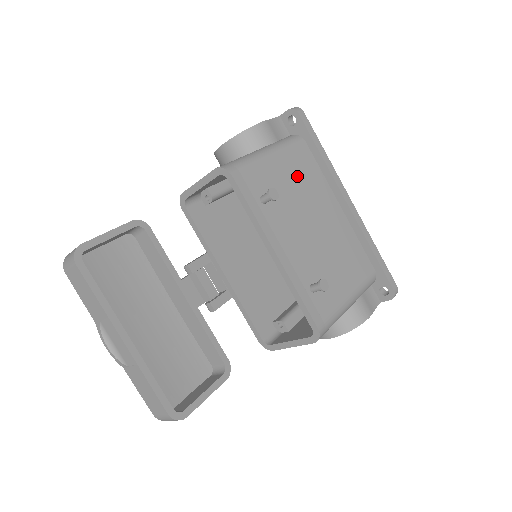
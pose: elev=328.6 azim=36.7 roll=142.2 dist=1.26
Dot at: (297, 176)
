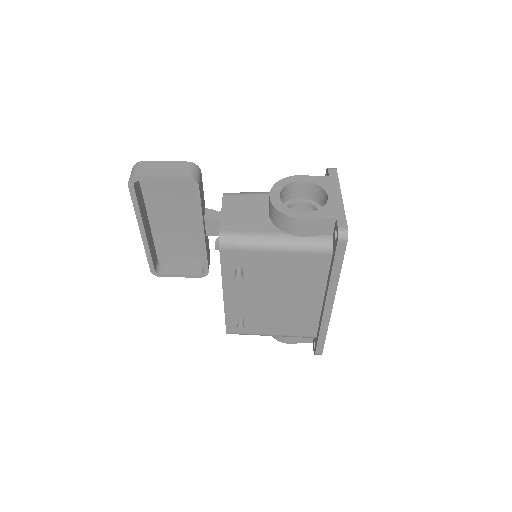
Dot at: (293, 270)
